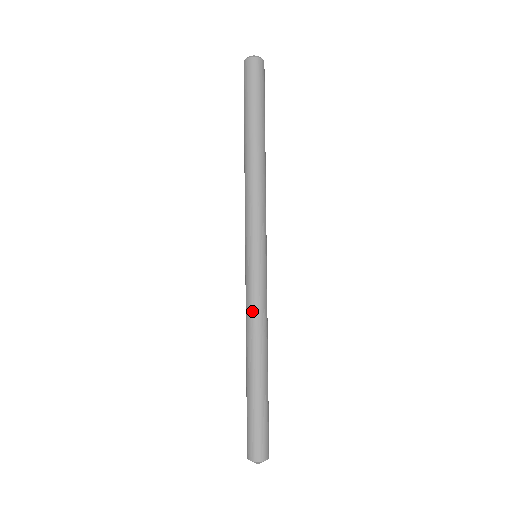
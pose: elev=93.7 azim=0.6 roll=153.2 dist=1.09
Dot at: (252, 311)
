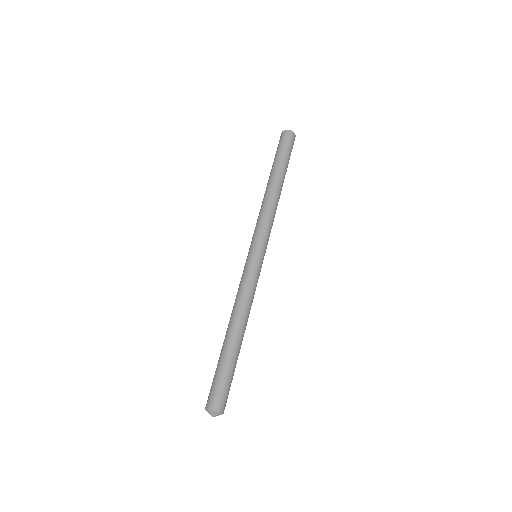
Dot at: (241, 291)
